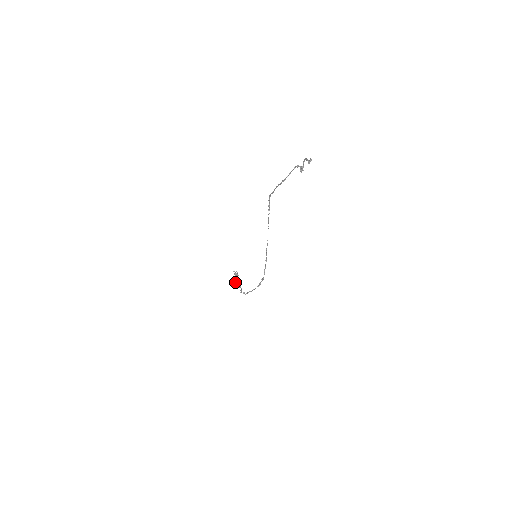
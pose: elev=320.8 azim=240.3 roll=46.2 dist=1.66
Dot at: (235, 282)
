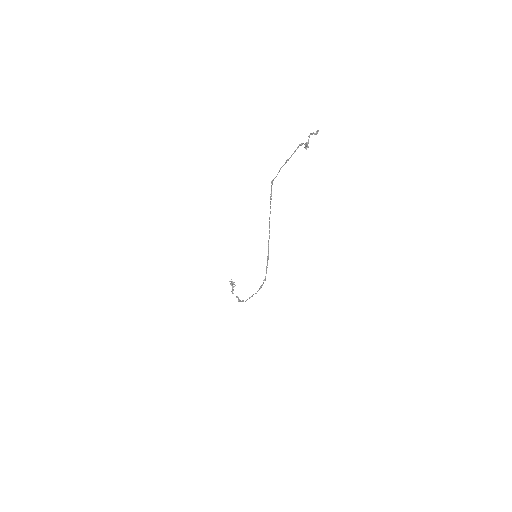
Dot at: (232, 292)
